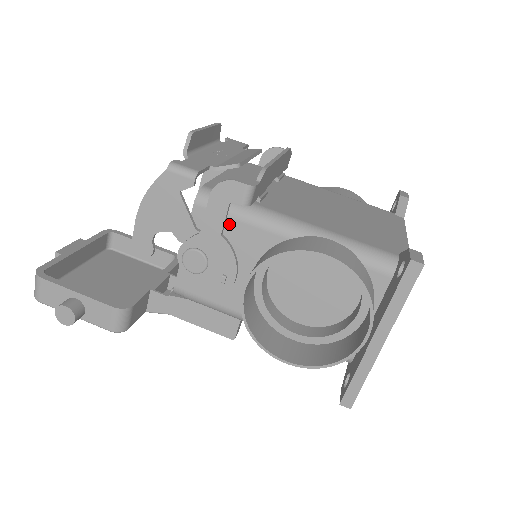
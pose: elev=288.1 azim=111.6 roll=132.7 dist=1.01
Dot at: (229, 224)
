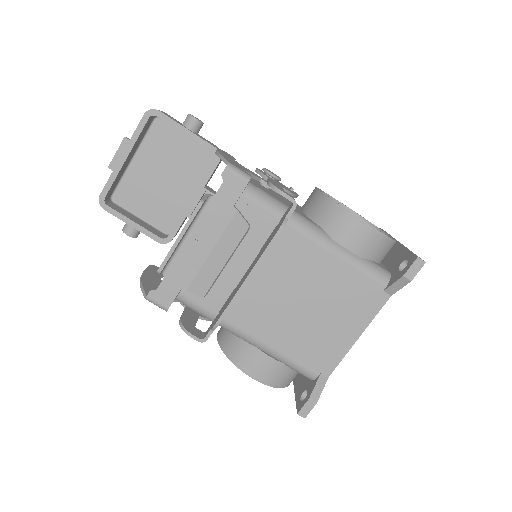
Dot at: occluded
